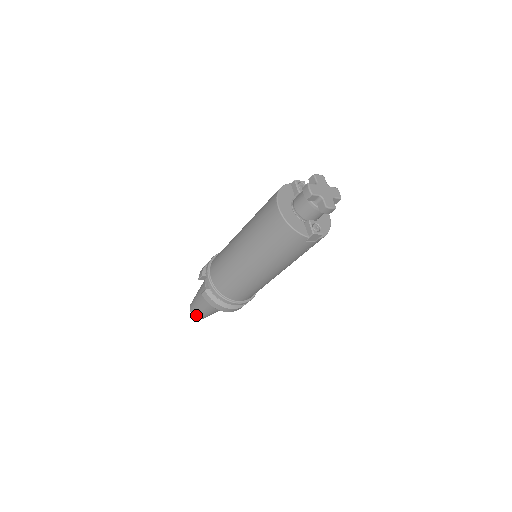
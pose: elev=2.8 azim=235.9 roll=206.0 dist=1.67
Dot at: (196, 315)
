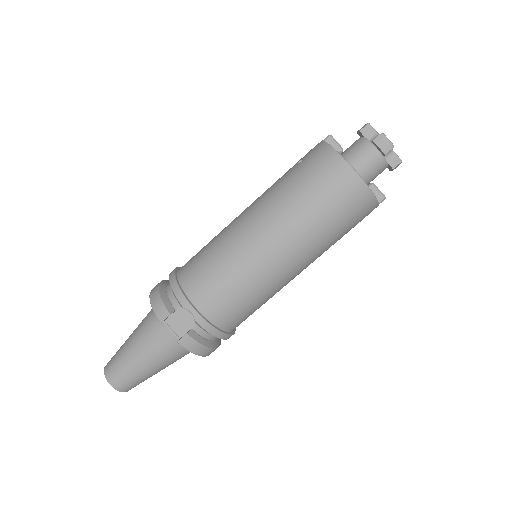
Dot at: (127, 387)
